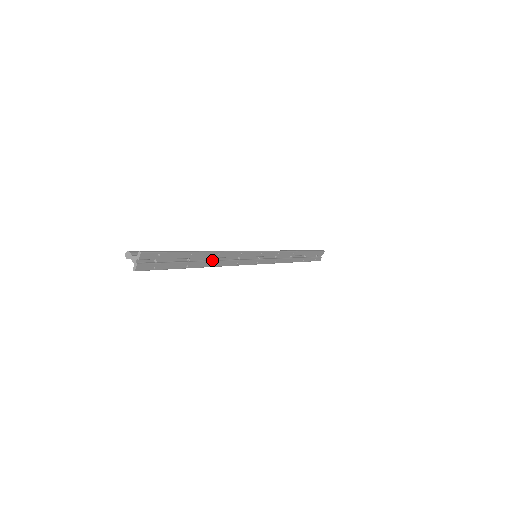
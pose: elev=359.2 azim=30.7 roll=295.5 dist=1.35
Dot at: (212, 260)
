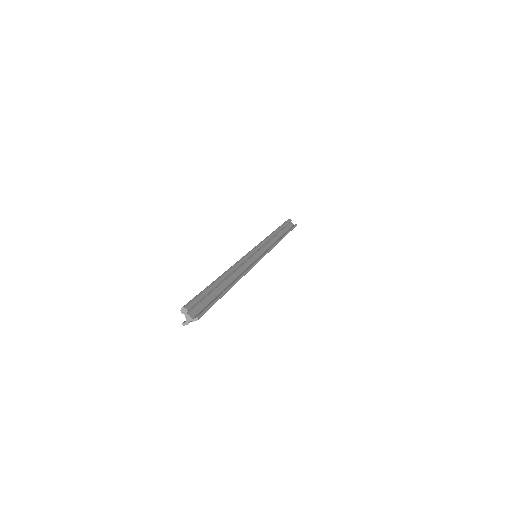
Dot at: occluded
